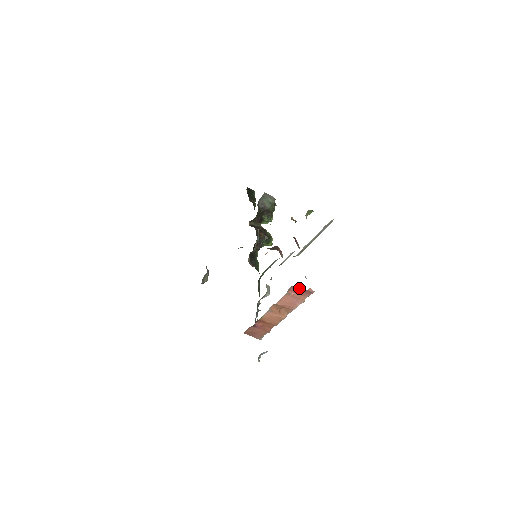
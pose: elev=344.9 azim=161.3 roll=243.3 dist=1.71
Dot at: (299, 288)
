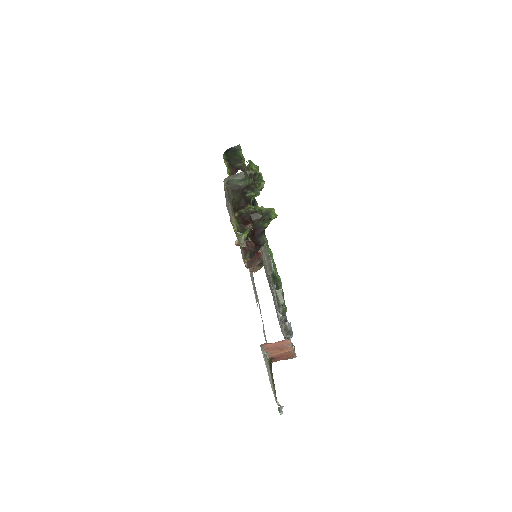
Dot at: occluded
